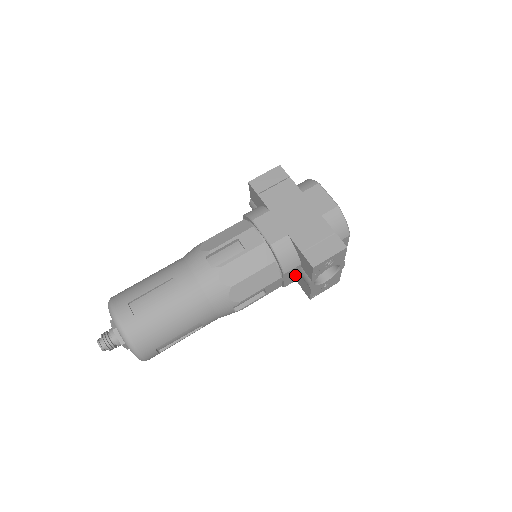
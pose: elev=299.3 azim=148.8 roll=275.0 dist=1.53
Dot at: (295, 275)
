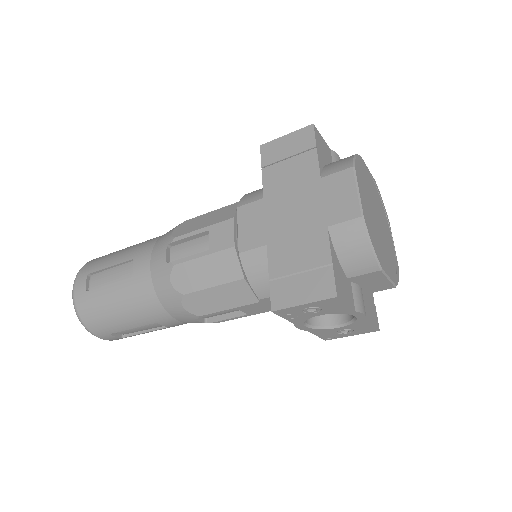
Dot at: occluded
